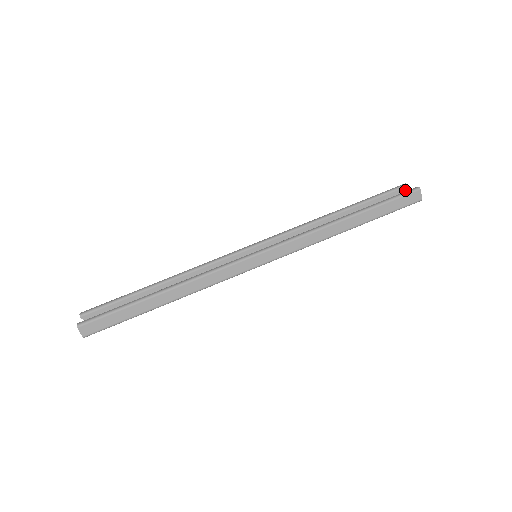
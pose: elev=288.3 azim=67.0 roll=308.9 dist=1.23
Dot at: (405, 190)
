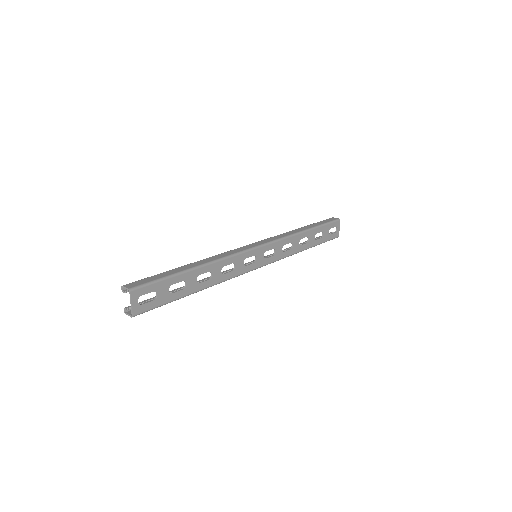
Dot at: occluded
